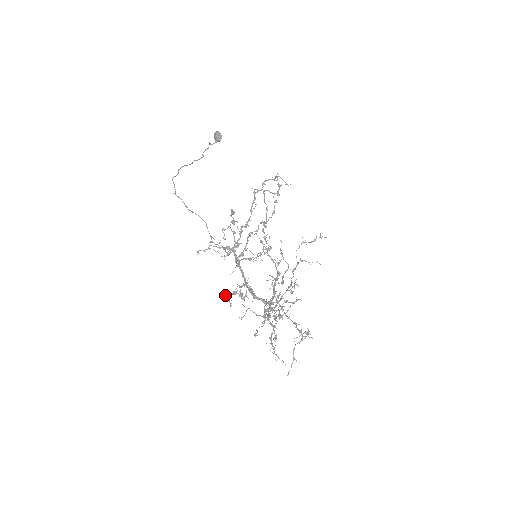
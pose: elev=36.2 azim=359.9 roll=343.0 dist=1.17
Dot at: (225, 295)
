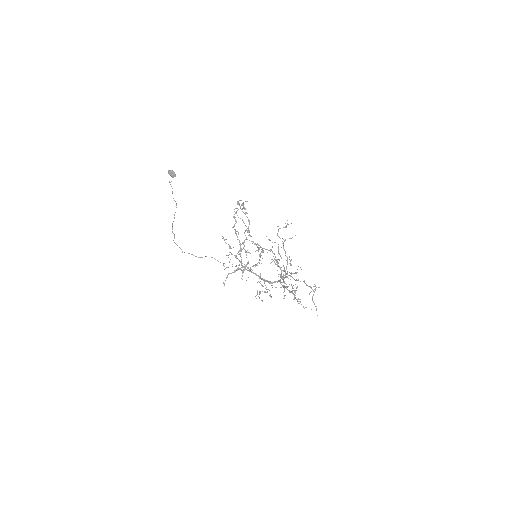
Dot at: occluded
